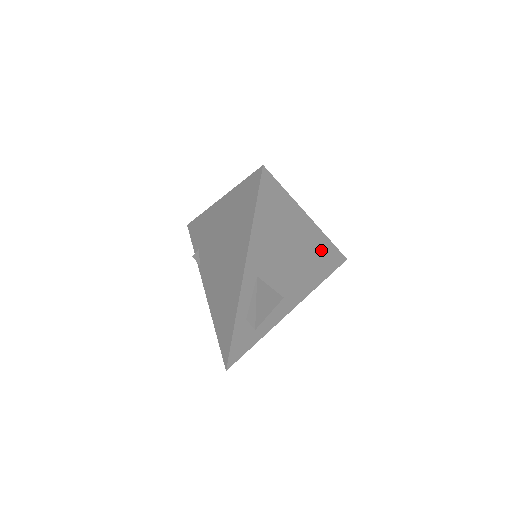
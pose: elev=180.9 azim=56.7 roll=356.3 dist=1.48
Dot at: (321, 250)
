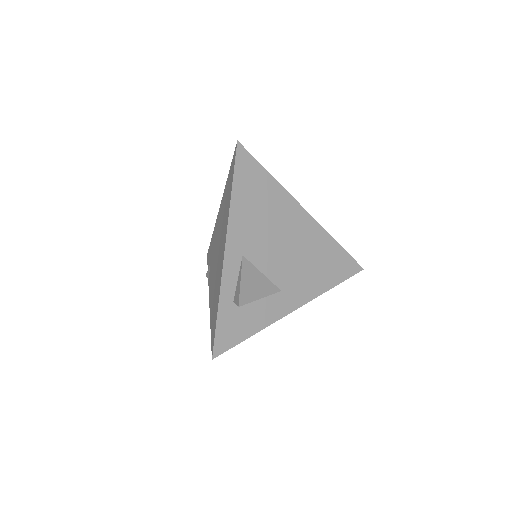
Dot at: (325, 248)
